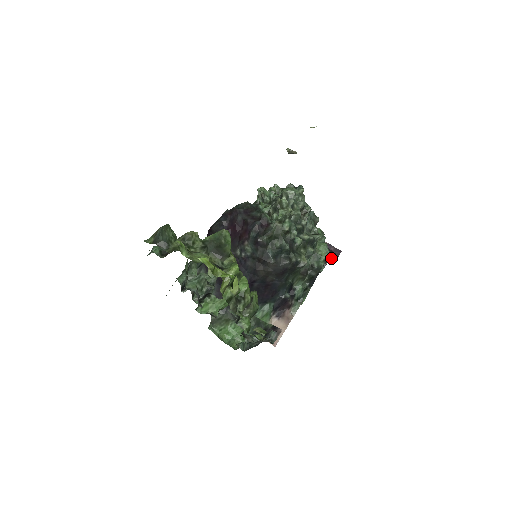
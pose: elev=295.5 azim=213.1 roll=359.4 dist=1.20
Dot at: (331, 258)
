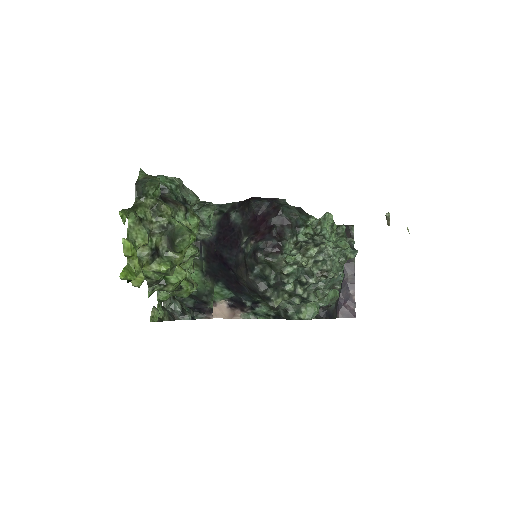
Dot at: (322, 318)
